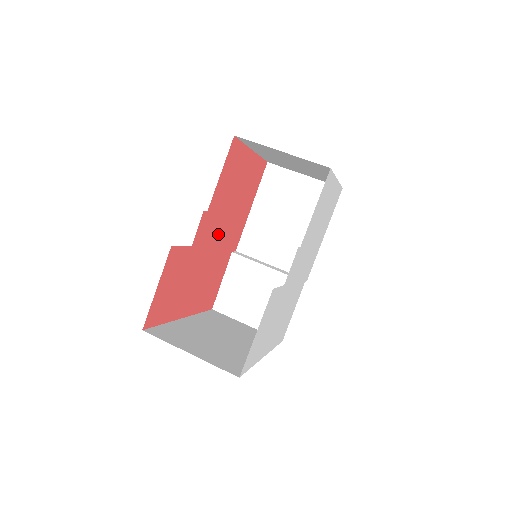
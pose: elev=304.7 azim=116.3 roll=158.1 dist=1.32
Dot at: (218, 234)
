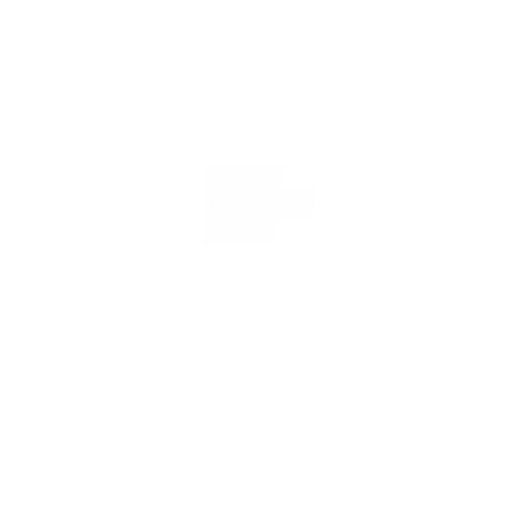
Dot at: occluded
